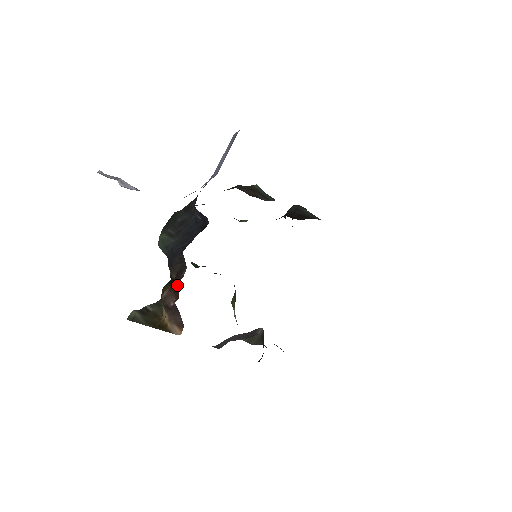
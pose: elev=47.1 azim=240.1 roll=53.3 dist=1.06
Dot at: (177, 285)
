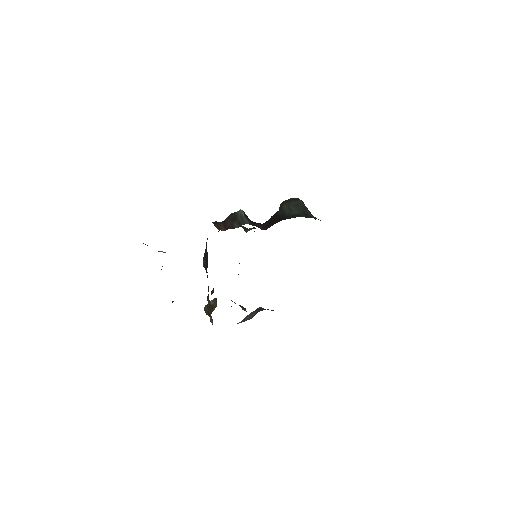
Dot at: occluded
